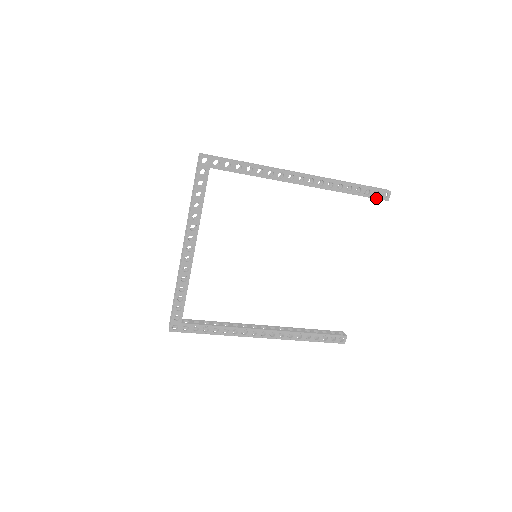
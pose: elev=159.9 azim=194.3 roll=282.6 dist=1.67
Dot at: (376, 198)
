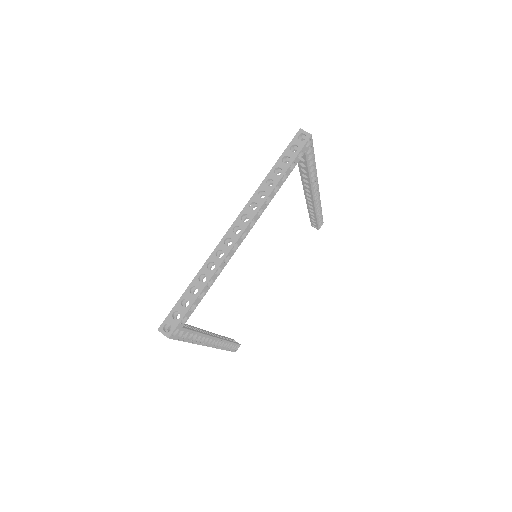
Dot at: (318, 225)
